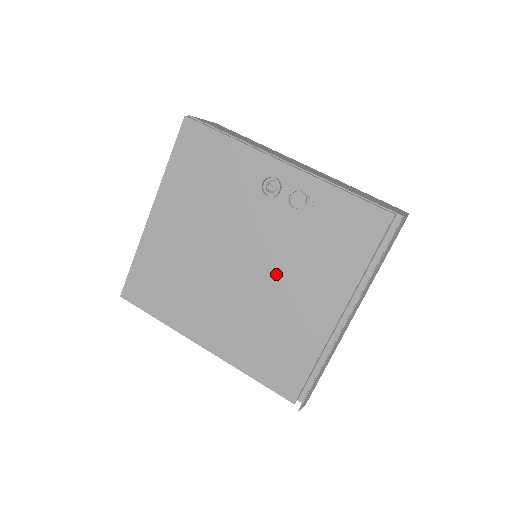
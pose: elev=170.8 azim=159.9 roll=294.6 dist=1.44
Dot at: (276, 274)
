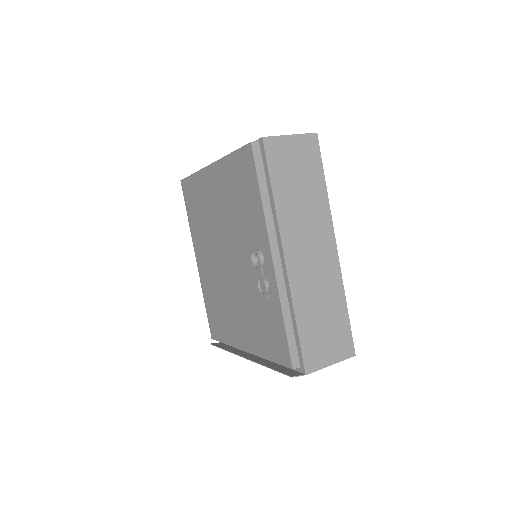
Dot at: (236, 292)
